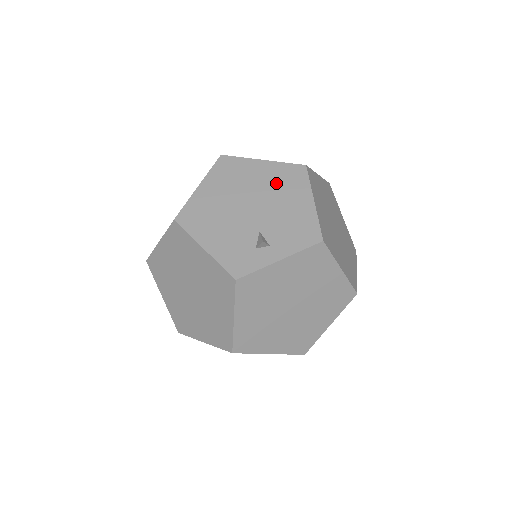
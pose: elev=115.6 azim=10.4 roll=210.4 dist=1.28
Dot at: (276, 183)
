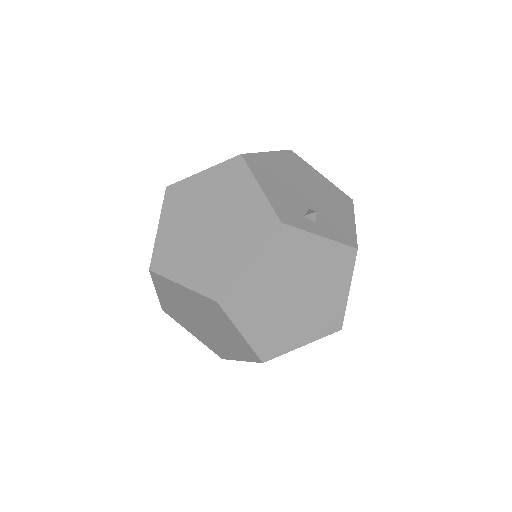
Dot at: (329, 193)
